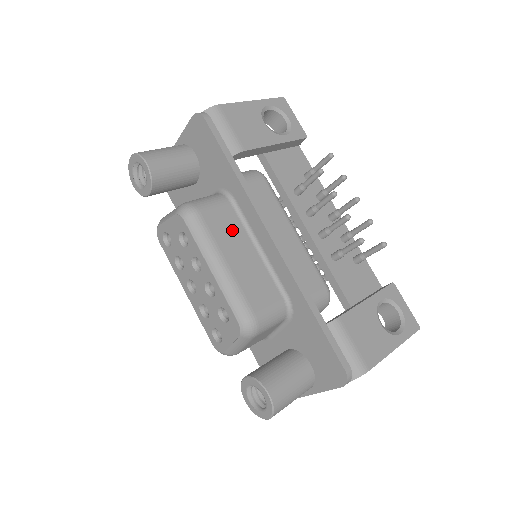
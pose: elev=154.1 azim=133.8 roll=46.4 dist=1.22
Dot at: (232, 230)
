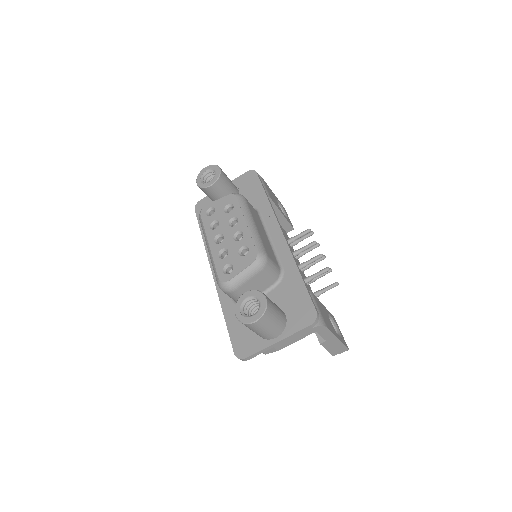
Dot at: (258, 220)
